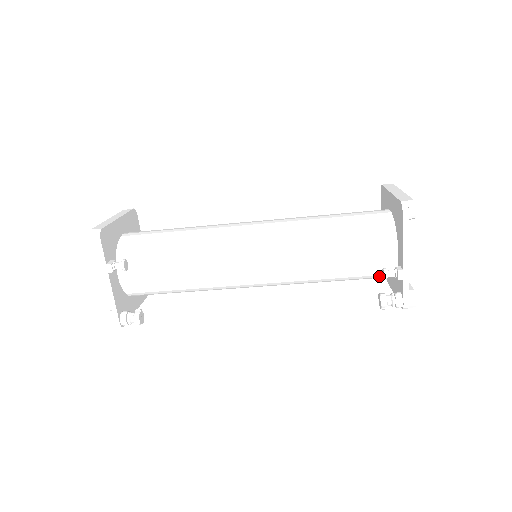
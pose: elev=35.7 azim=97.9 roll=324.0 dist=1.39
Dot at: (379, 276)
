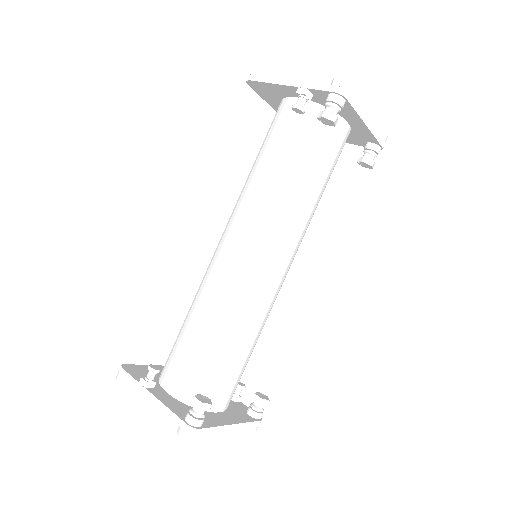
Dot at: (323, 127)
